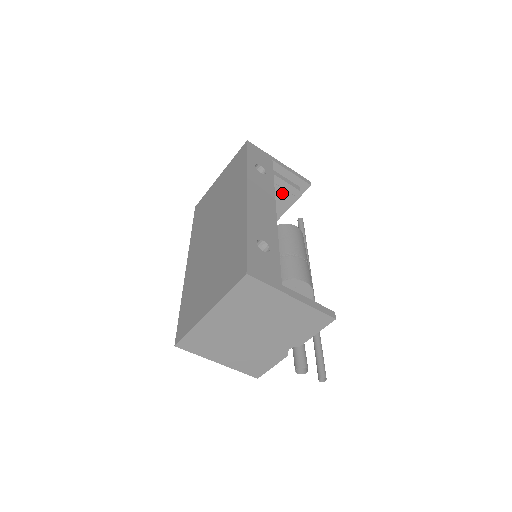
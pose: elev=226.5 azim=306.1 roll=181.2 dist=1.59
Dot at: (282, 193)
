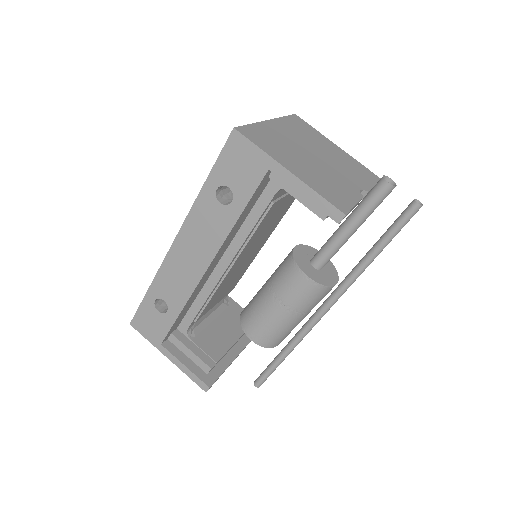
Dot at: (239, 316)
